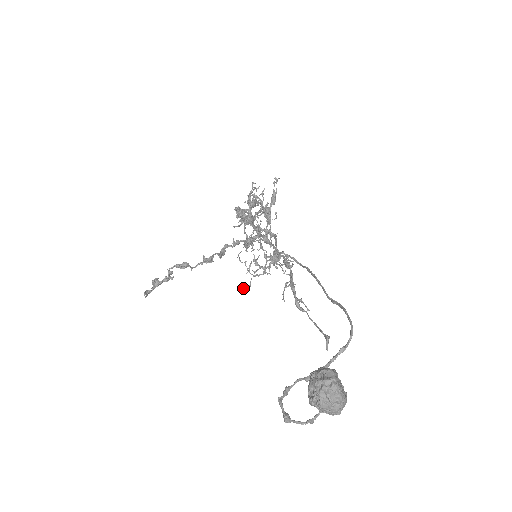
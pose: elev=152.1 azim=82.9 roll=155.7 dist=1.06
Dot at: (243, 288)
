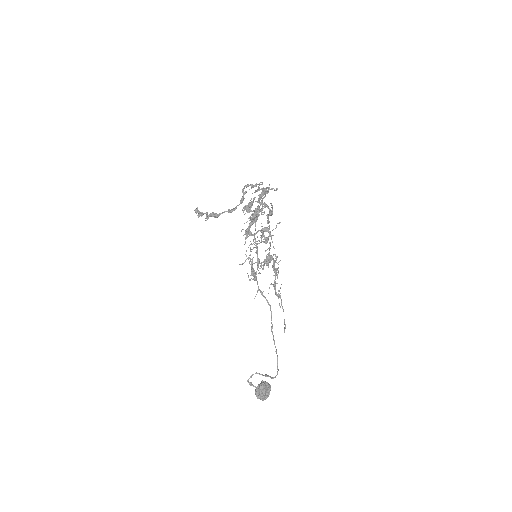
Dot at: occluded
